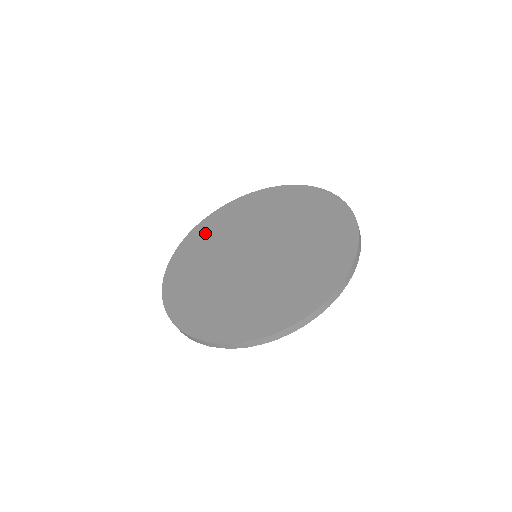
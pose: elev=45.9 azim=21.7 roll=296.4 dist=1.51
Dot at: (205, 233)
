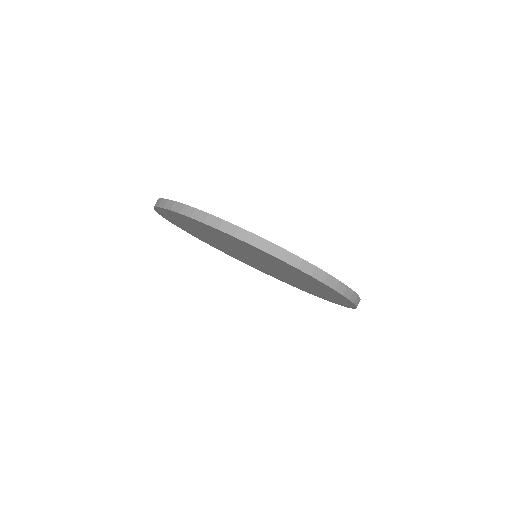
Dot at: occluded
